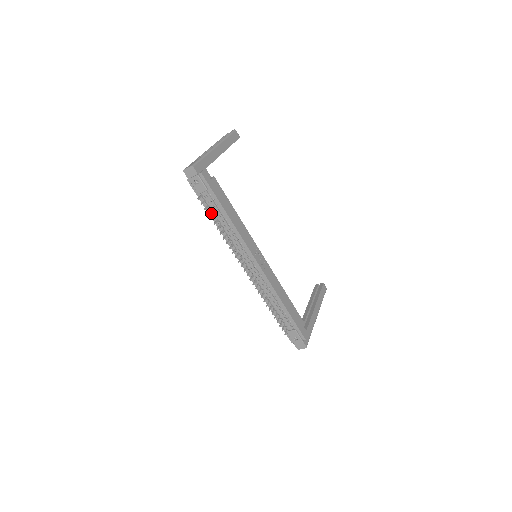
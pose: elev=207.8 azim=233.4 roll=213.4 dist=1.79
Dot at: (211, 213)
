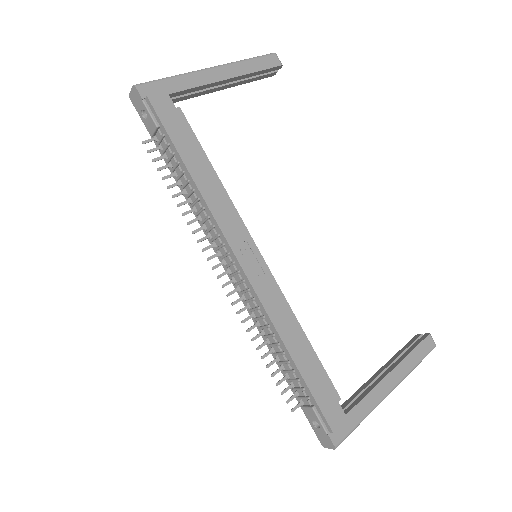
Dot at: (171, 170)
